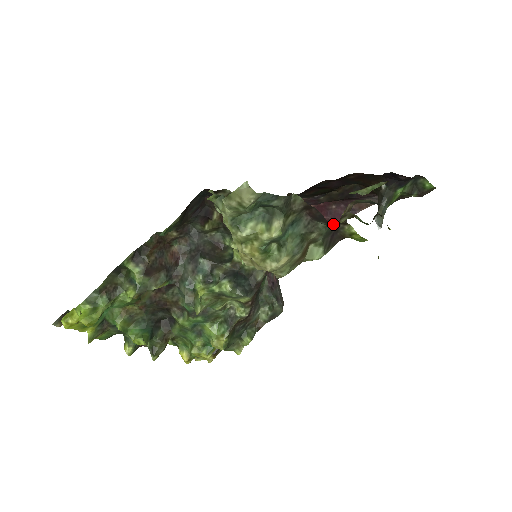
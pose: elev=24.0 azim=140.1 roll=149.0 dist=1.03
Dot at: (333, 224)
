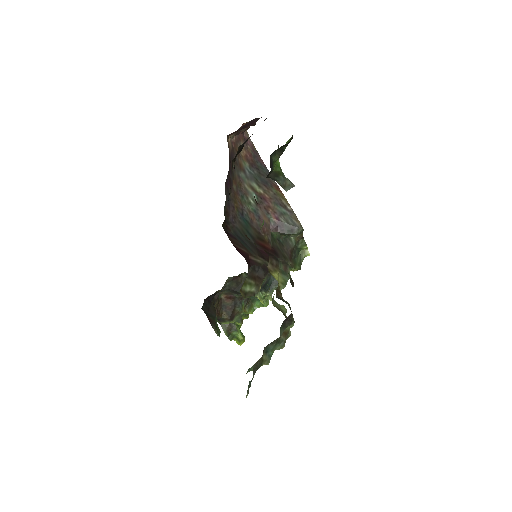
Dot at: (281, 333)
